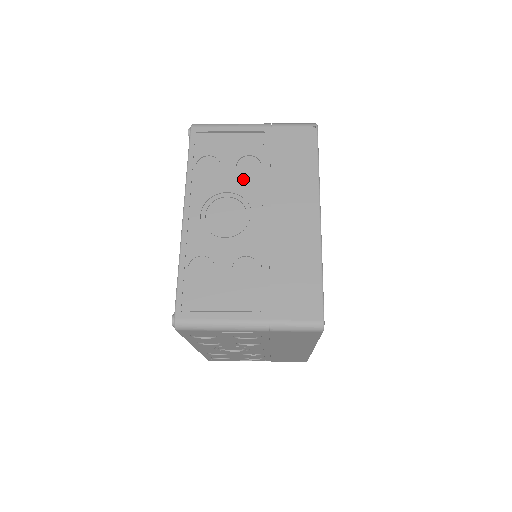
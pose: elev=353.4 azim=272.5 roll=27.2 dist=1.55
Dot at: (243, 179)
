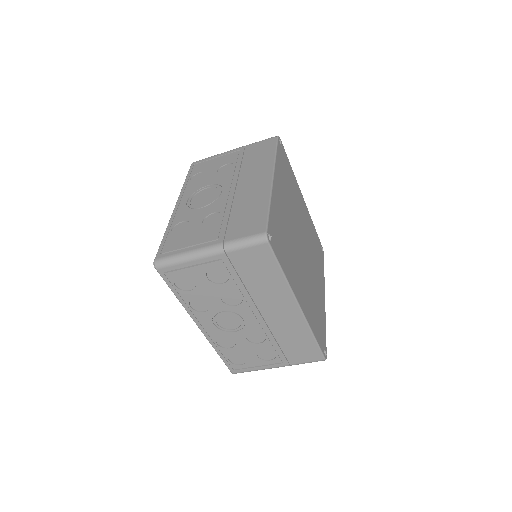
Dot at: (220, 176)
